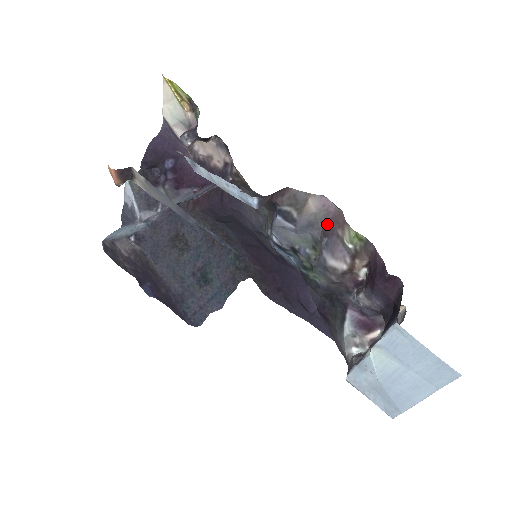
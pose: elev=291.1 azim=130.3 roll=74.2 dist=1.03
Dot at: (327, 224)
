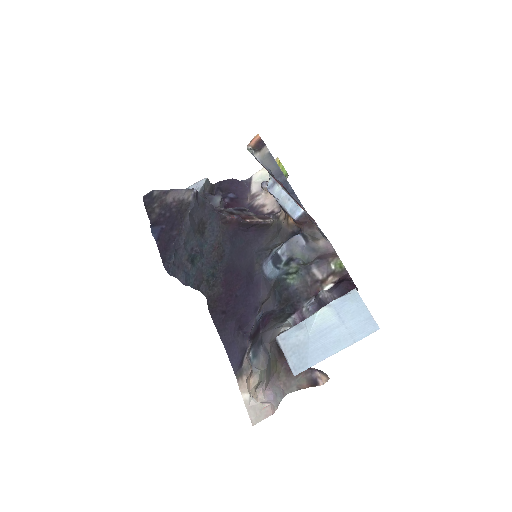
Dot at: (323, 255)
